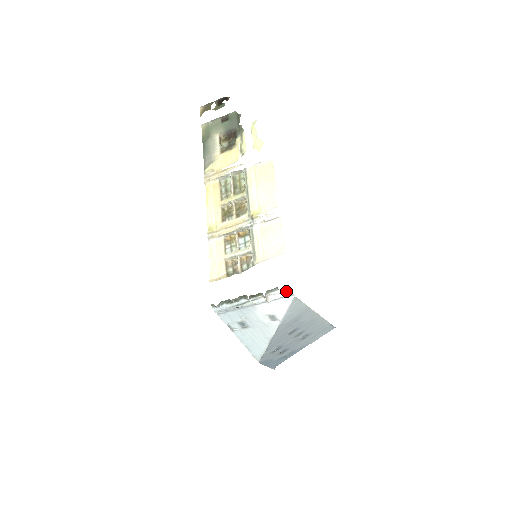
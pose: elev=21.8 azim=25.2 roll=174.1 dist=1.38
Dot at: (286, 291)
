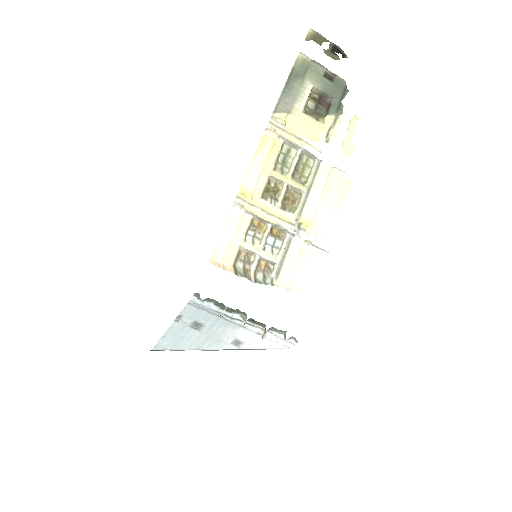
Dot at: (290, 341)
